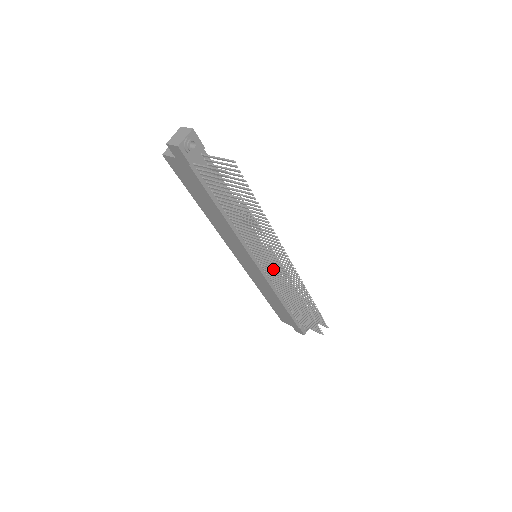
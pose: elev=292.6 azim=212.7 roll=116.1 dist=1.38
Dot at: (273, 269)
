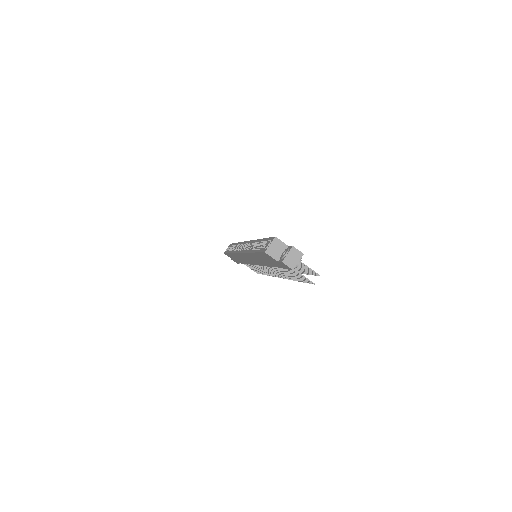
Dot at: (268, 270)
